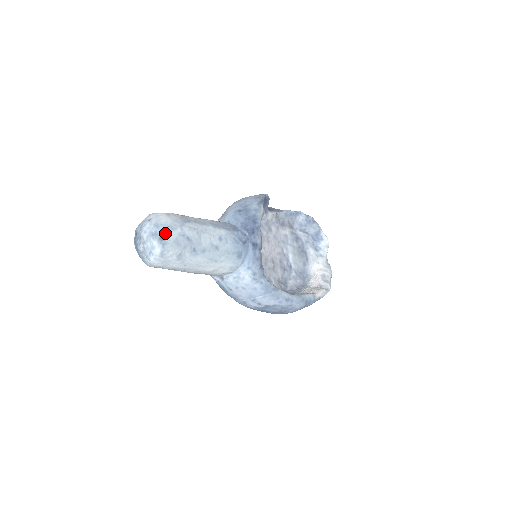
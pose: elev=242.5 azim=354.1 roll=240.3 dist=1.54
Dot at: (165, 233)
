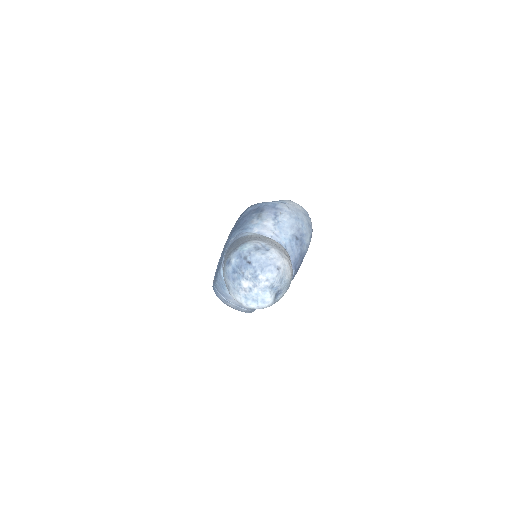
Dot at: (281, 291)
